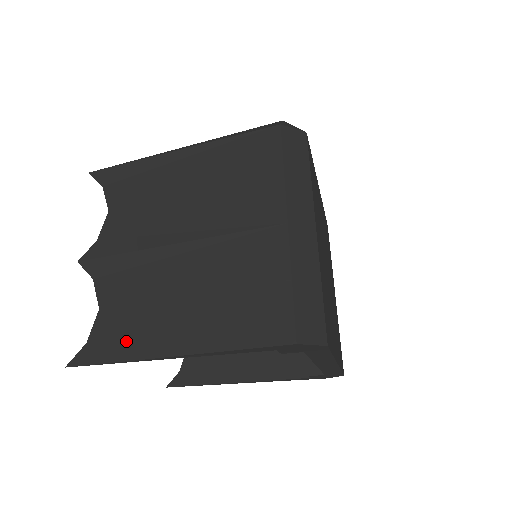
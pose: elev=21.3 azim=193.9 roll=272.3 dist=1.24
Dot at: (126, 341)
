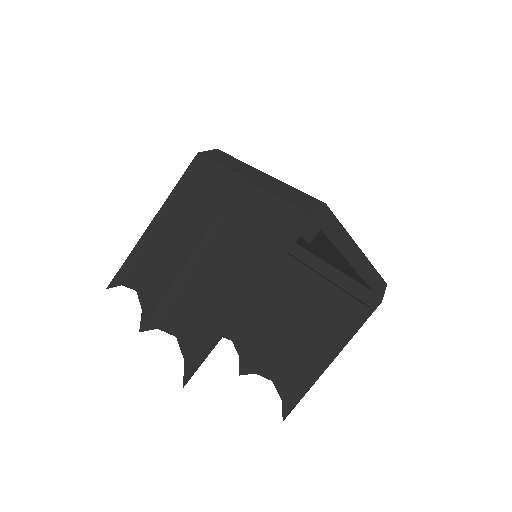
Dot at: (209, 329)
